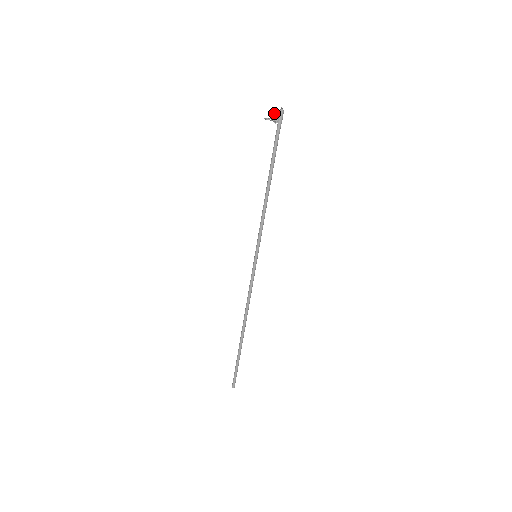
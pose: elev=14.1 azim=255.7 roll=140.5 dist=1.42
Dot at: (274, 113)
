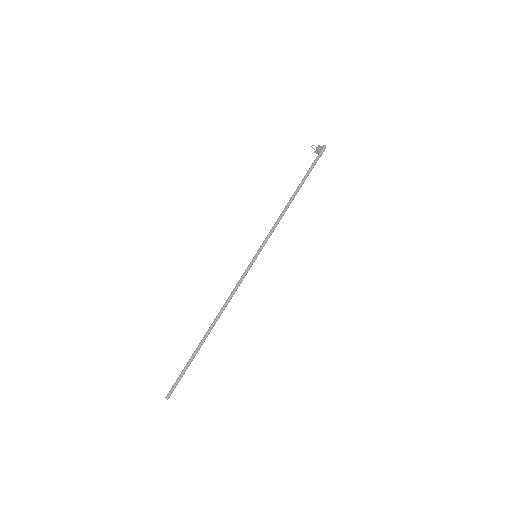
Dot at: (317, 147)
